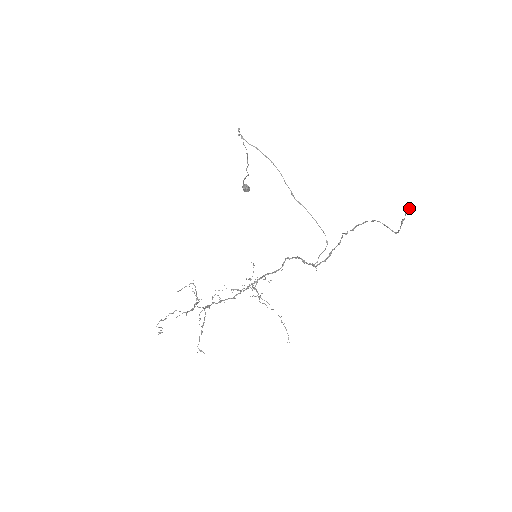
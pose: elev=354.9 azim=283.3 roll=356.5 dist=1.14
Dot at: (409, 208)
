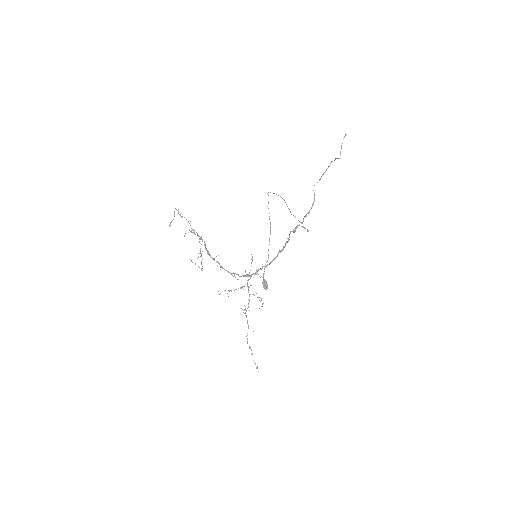
Dot at: (344, 137)
